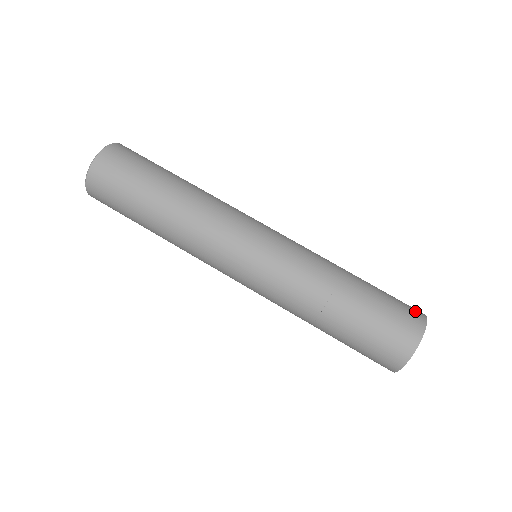
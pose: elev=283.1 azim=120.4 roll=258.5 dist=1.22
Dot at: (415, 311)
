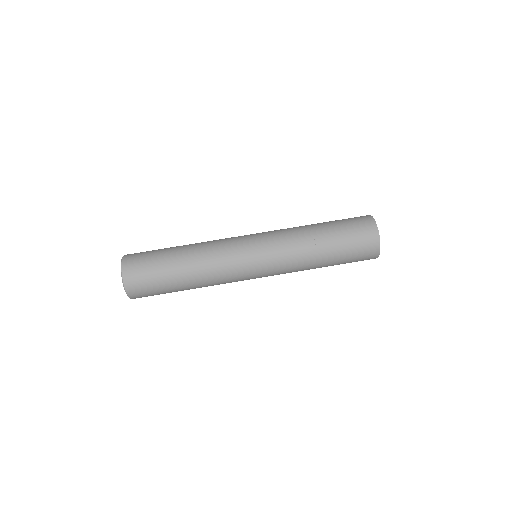
Dot at: (367, 225)
